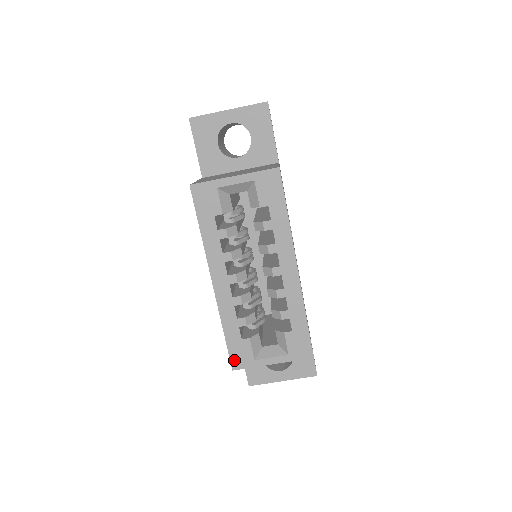
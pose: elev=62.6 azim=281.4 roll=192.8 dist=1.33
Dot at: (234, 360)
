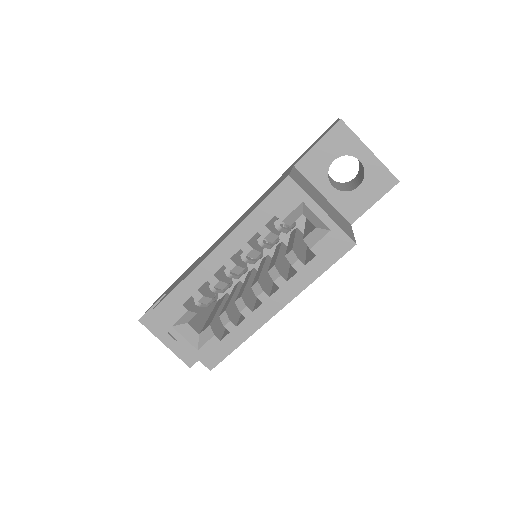
Dot at: (159, 310)
